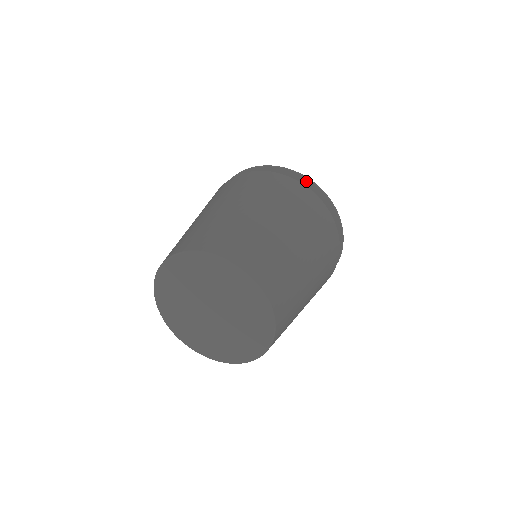
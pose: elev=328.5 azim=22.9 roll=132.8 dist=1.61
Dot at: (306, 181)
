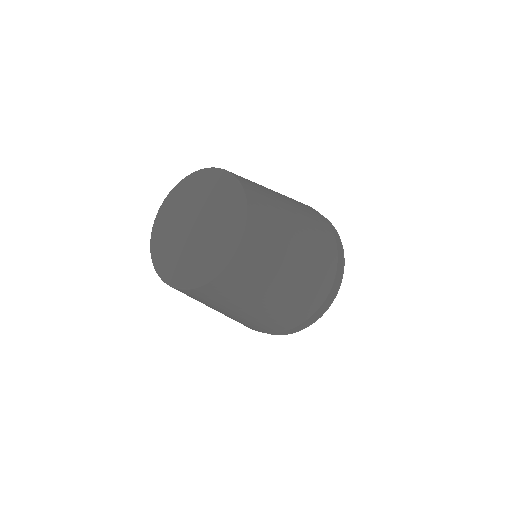
Dot at: occluded
